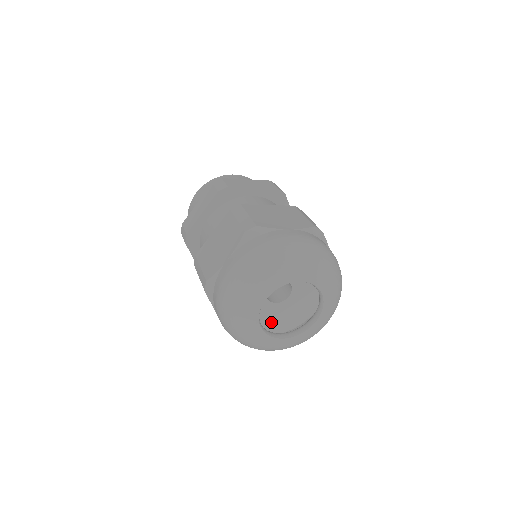
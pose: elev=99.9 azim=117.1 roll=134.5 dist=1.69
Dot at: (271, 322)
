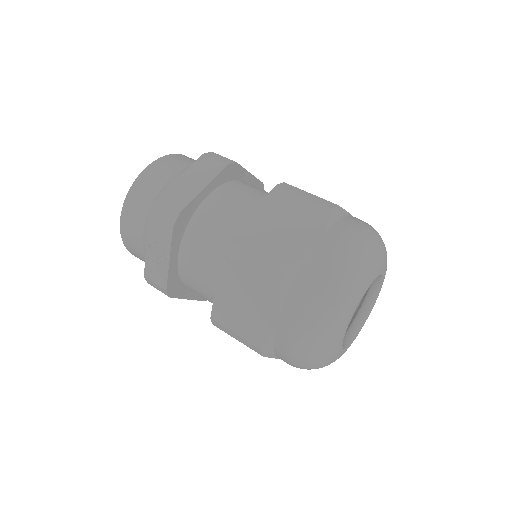
Dot at: occluded
